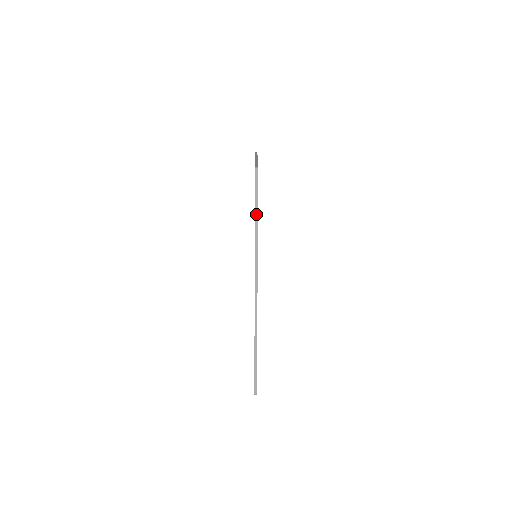
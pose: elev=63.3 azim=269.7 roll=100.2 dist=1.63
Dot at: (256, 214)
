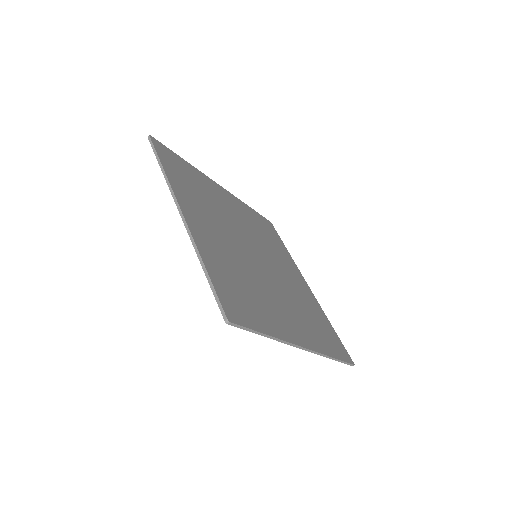
Dot at: (158, 160)
